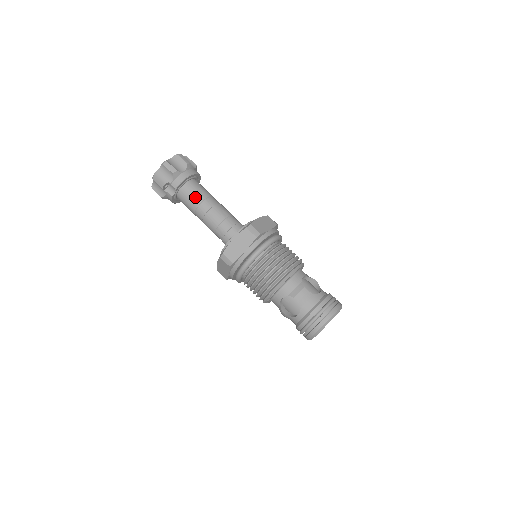
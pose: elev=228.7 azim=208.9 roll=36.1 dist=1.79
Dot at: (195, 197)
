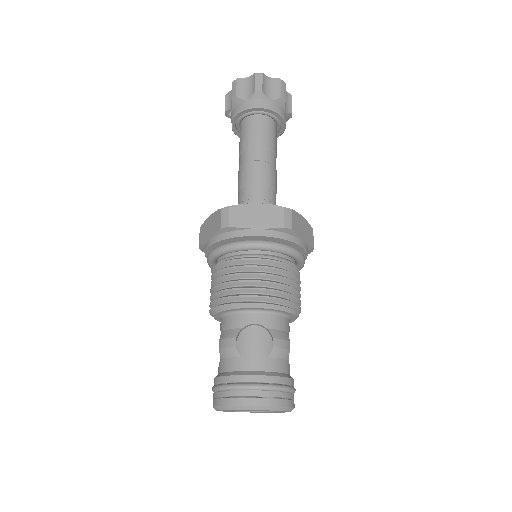
Dot at: (243, 140)
